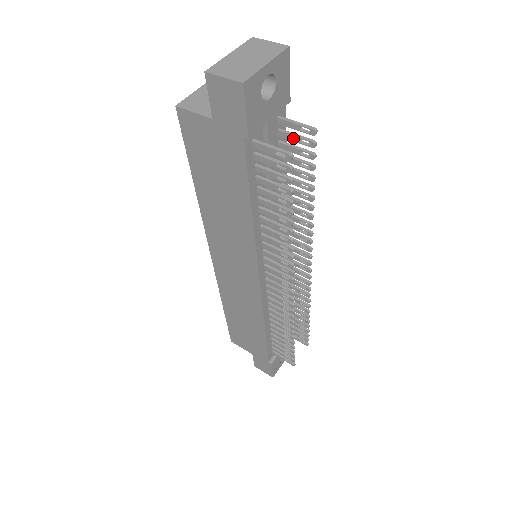
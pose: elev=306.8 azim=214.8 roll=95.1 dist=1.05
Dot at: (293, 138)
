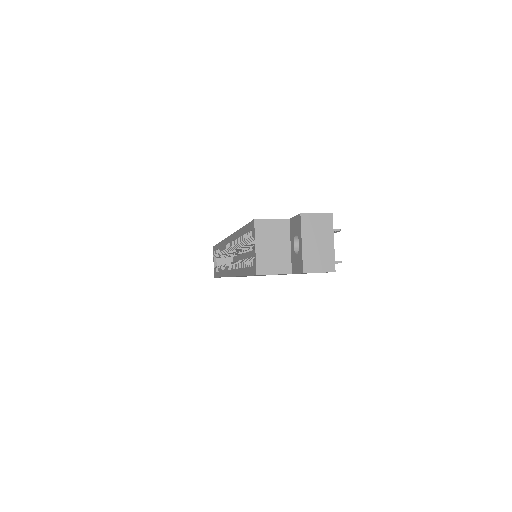
Dot at: occluded
